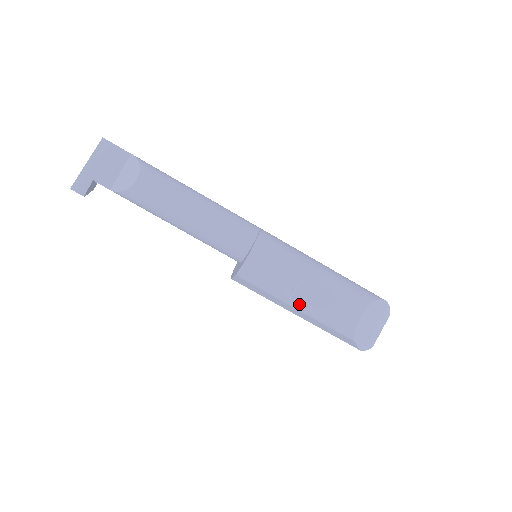
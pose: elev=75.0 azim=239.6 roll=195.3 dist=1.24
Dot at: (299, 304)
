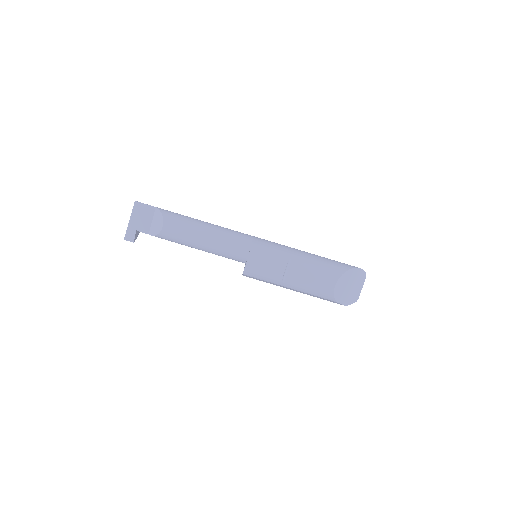
Dot at: (290, 285)
